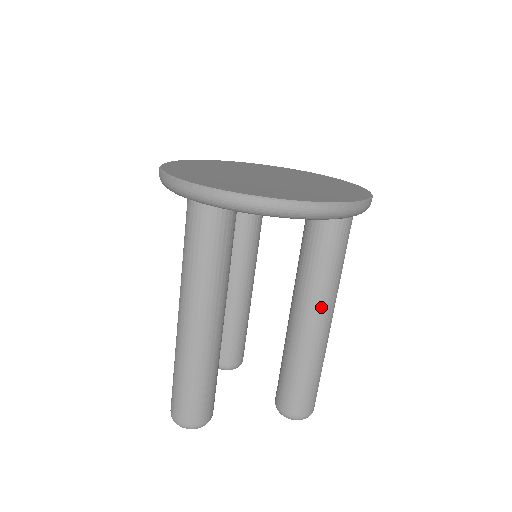
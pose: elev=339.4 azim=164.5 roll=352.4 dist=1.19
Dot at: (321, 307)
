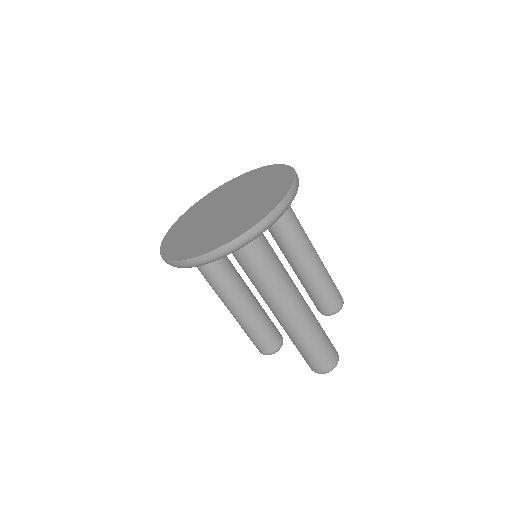
Dot at: (269, 306)
